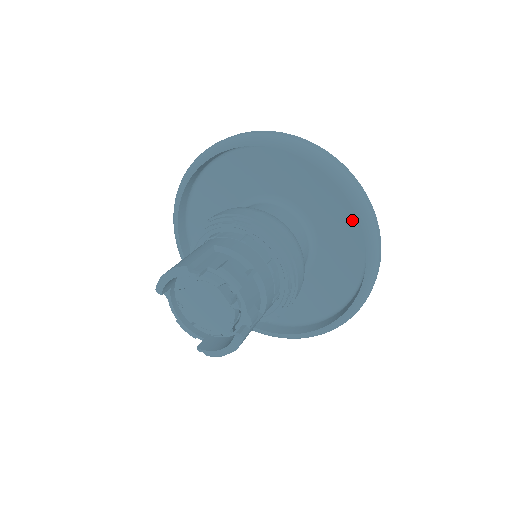
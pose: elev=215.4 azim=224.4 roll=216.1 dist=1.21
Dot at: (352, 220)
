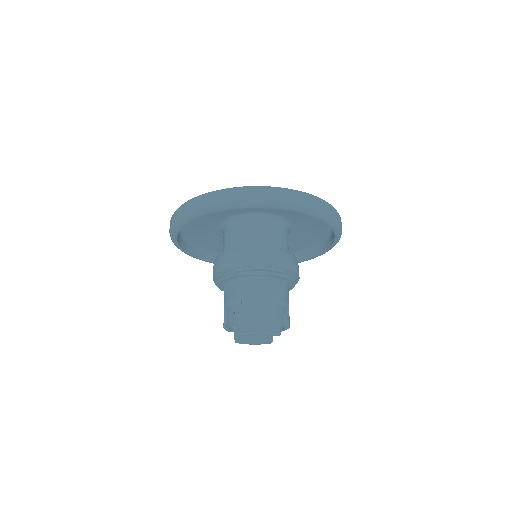
Dot at: (317, 239)
